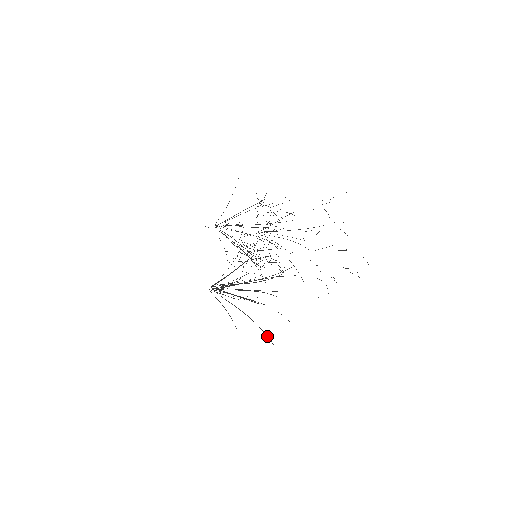
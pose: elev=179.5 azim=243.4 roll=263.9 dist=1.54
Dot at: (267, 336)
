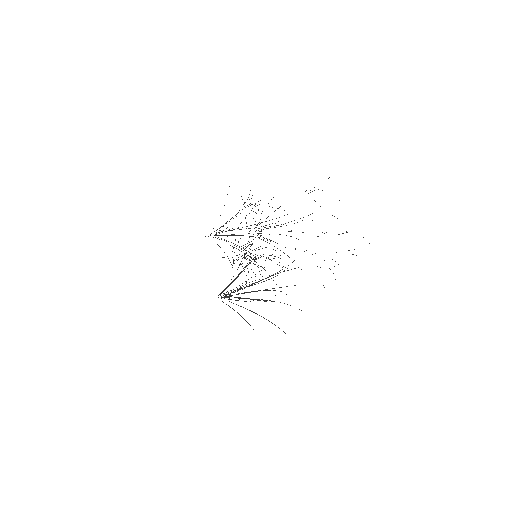
Dot at: (284, 332)
